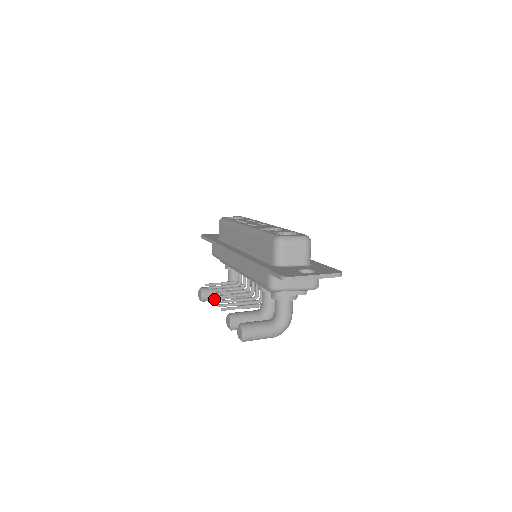
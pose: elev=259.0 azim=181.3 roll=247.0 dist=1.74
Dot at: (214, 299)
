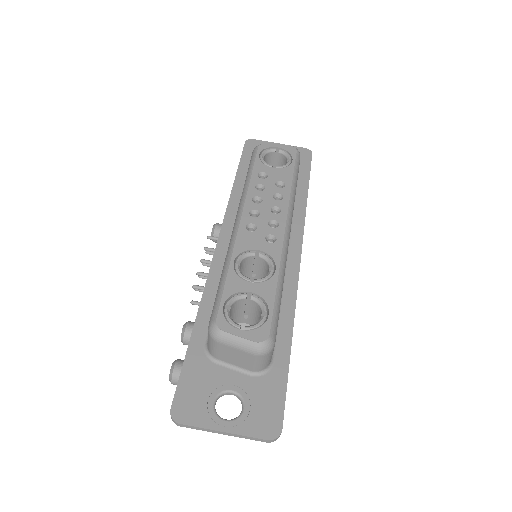
Dot at: (207, 265)
